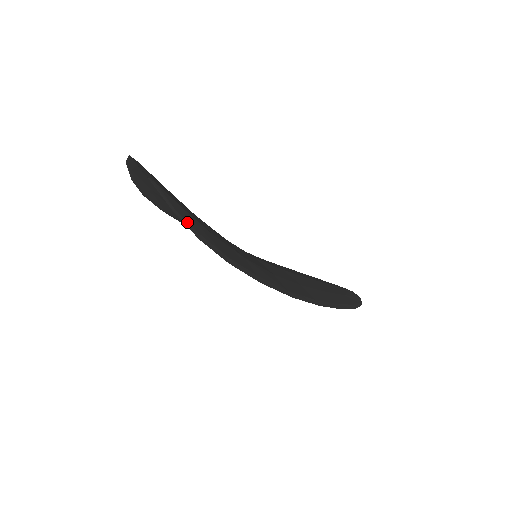
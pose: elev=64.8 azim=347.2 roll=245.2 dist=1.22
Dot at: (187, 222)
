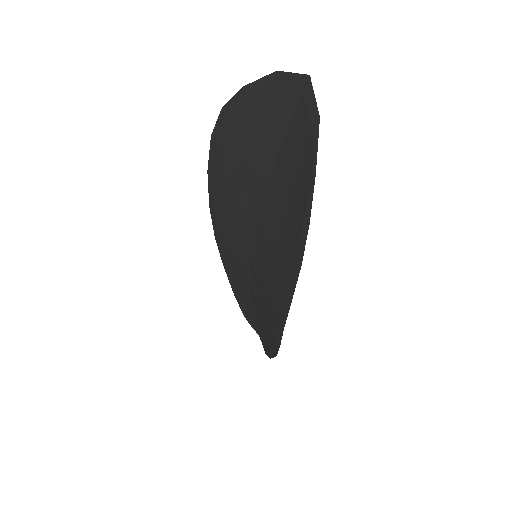
Dot at: (312, 197)
